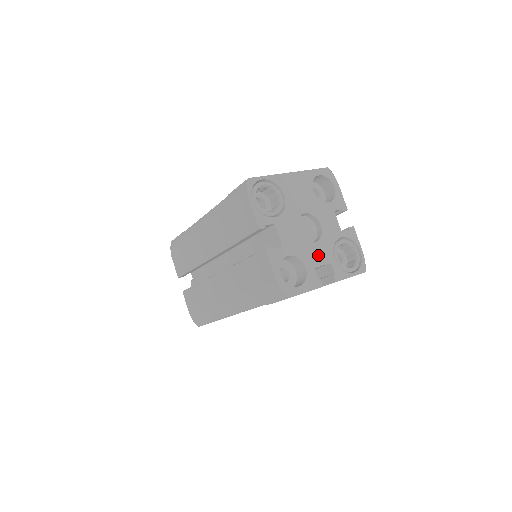
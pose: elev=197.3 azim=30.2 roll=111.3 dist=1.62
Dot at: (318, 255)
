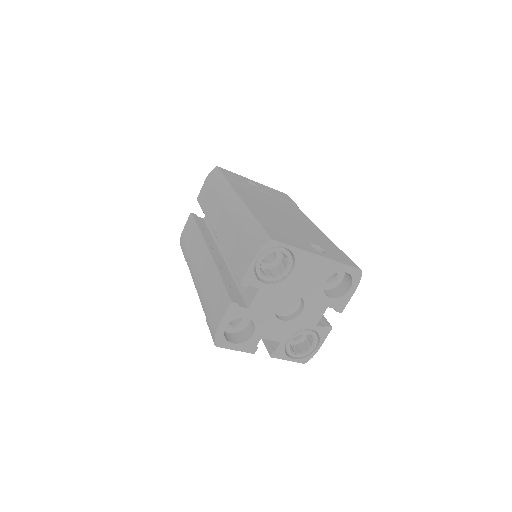
Dot at: (275, 331)
